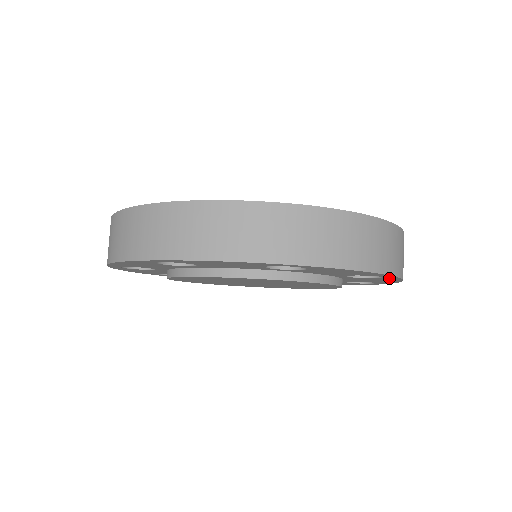
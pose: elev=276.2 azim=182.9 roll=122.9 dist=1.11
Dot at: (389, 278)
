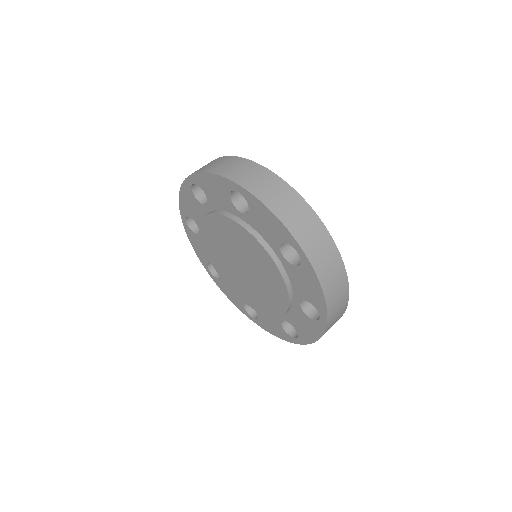
Dot at: (305, 264)
